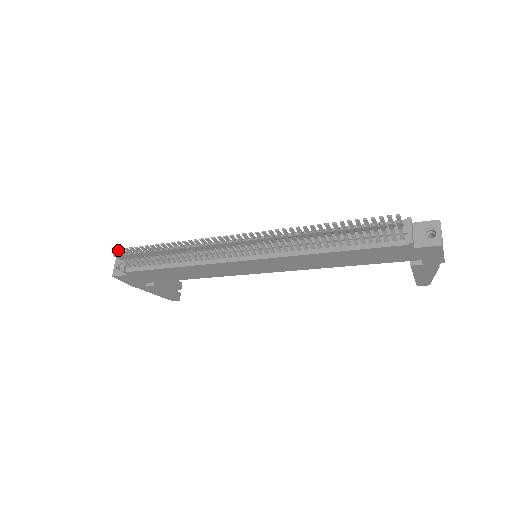
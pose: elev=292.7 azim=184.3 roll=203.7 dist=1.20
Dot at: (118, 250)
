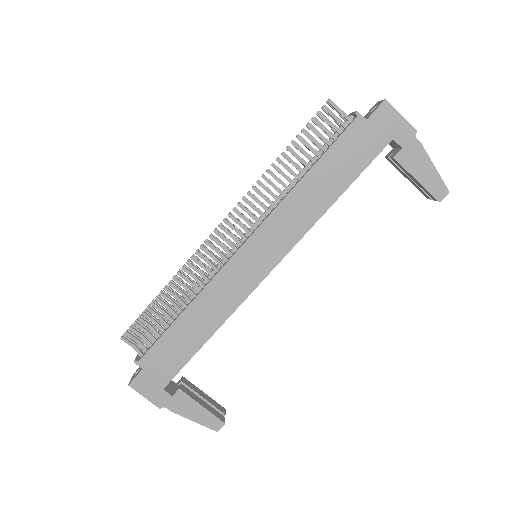
Dot at: occluded
